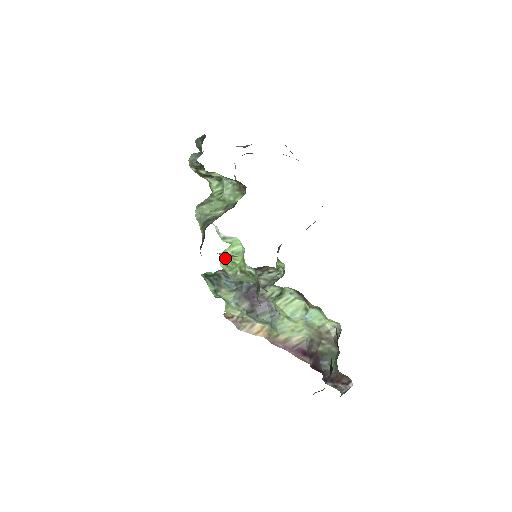
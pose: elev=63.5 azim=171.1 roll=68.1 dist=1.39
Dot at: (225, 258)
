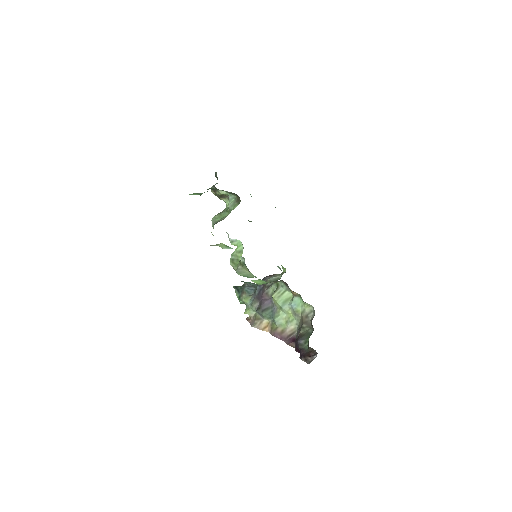
Dot at: (233, 257)
